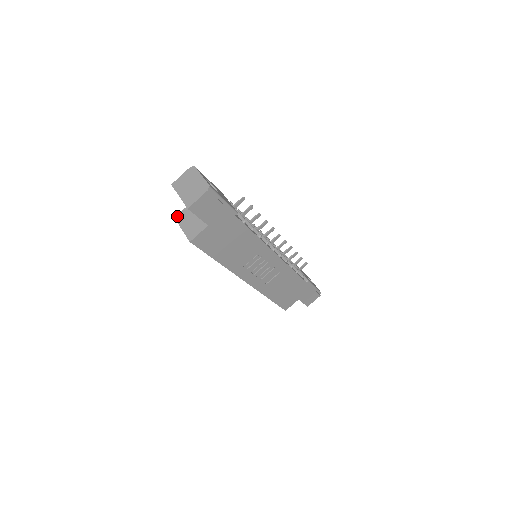
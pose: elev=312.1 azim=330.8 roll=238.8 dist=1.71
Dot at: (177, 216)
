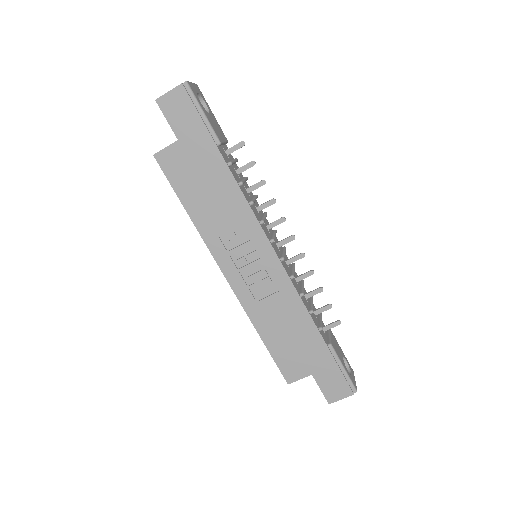
Dot at: occluded
